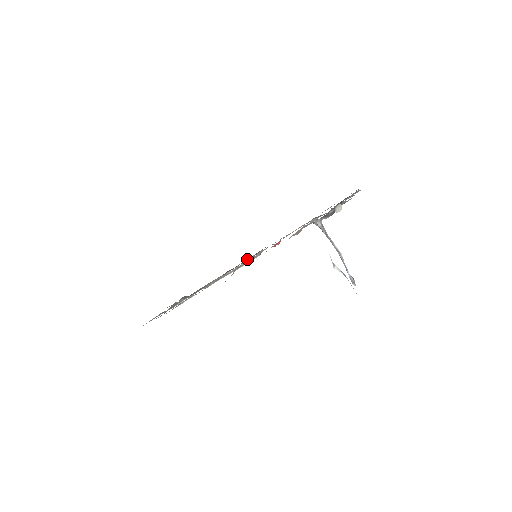
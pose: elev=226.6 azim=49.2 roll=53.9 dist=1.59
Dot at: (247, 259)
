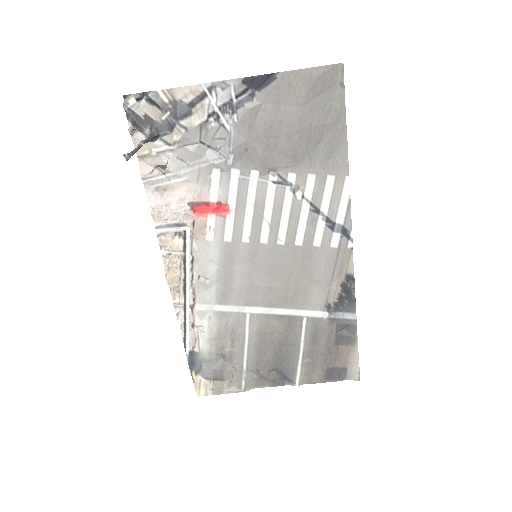
Dot at: (327, 290)
